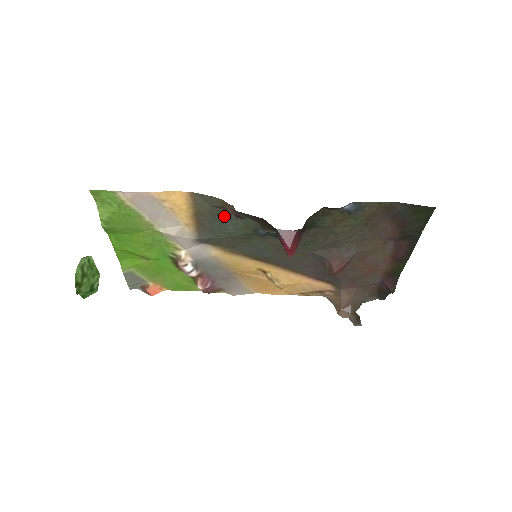
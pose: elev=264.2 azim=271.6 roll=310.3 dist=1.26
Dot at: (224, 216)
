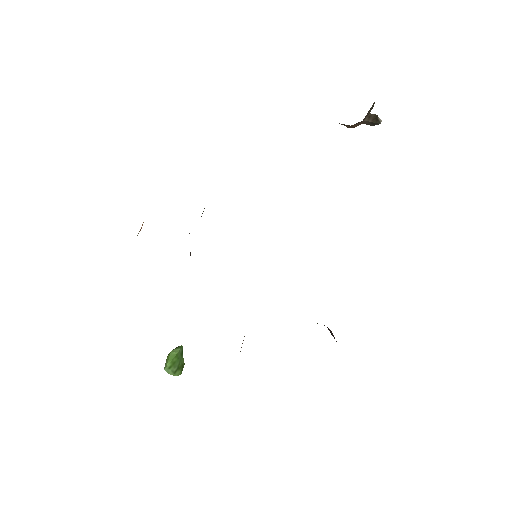
Dot at: occluded
